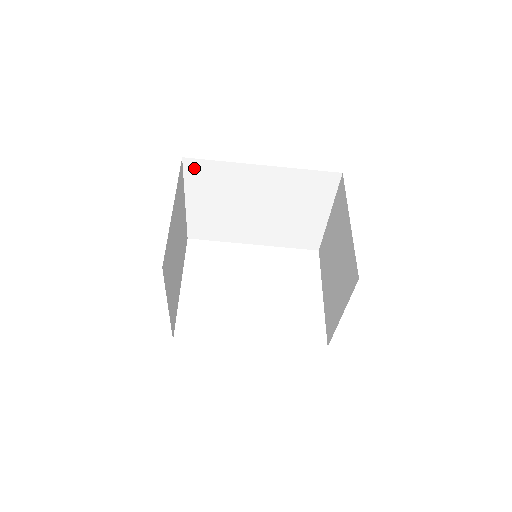
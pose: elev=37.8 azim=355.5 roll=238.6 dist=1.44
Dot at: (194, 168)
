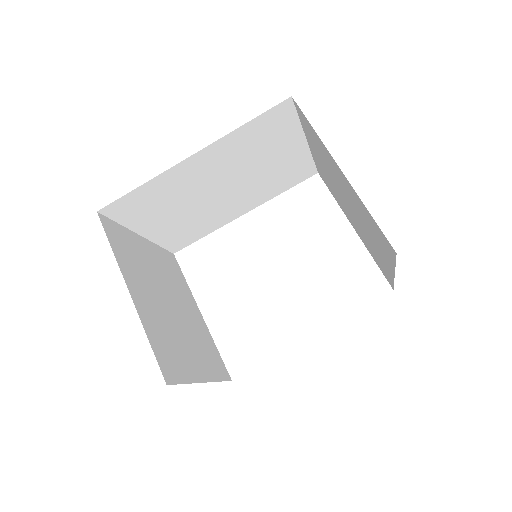
Dot at: (119, 210)
